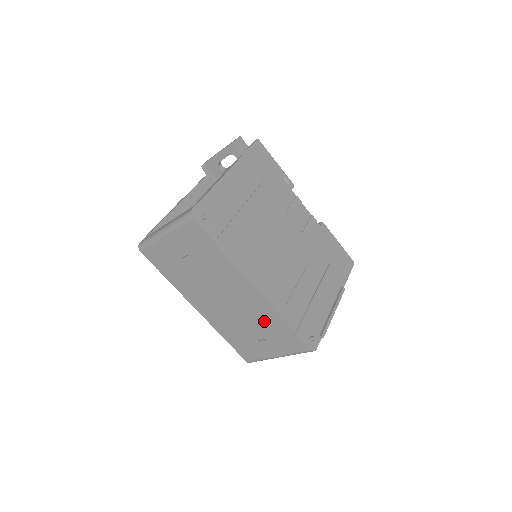
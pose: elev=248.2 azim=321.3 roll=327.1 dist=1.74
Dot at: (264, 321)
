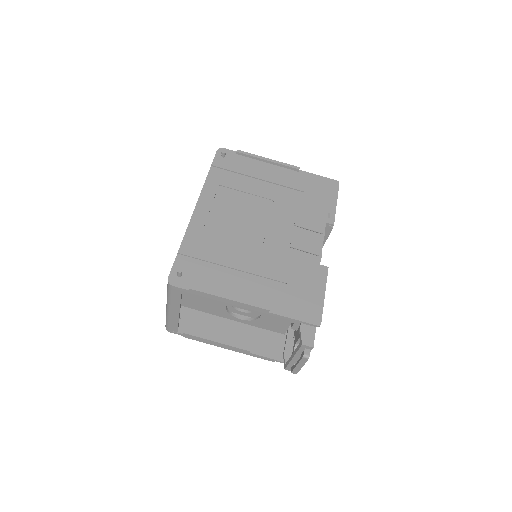
Dot at: occluded
